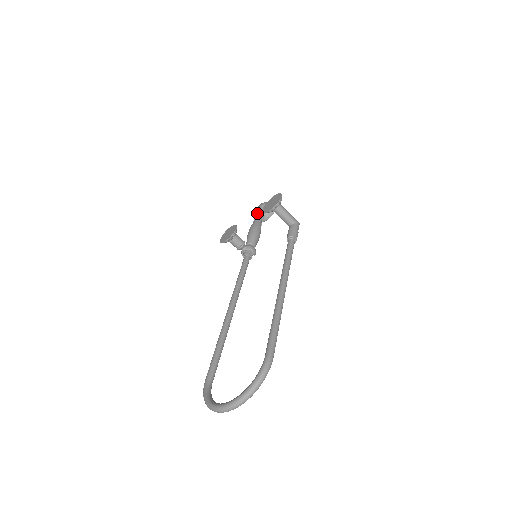
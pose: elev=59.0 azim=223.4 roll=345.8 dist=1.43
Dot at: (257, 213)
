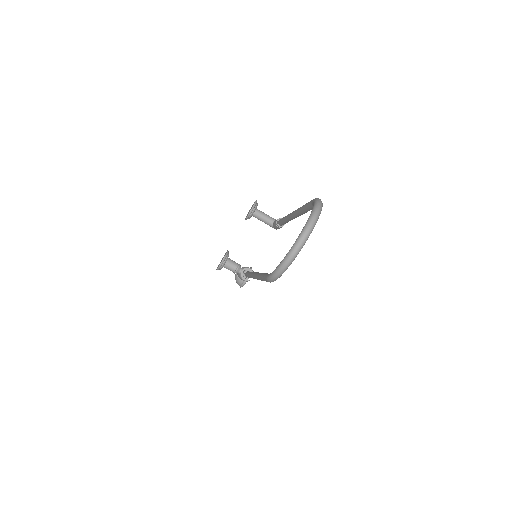
Dot at: occluded
